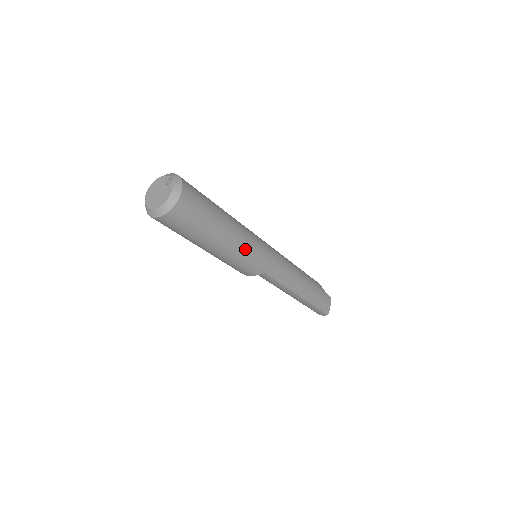
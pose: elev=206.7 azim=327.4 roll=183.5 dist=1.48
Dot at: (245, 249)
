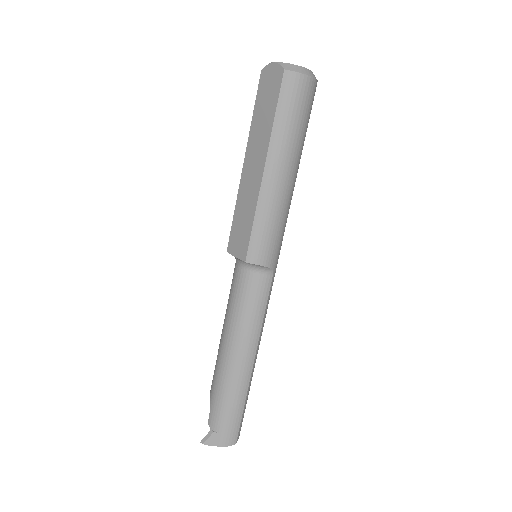
Dot at: (288, 213)
